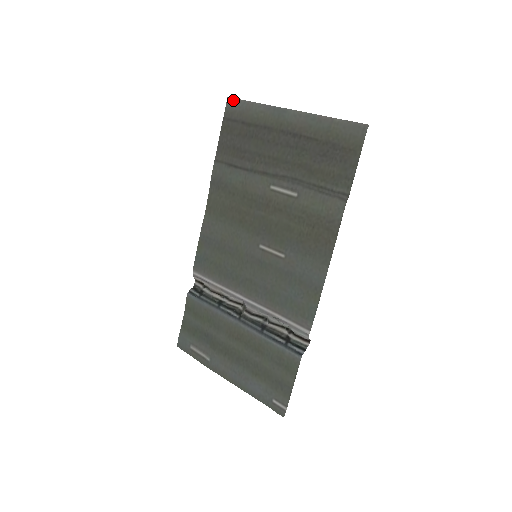
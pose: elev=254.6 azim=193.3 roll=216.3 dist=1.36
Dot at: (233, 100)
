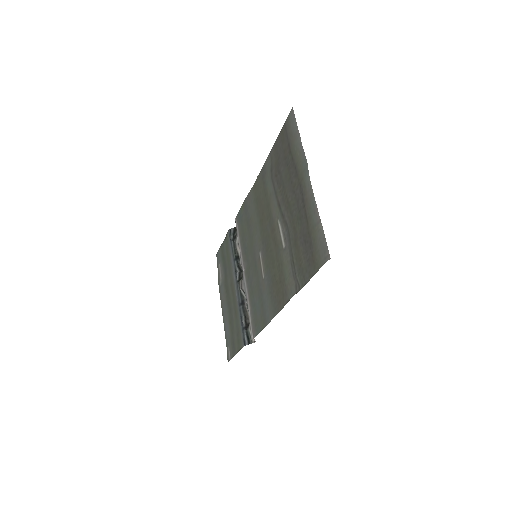
Dot at: (293, 114)
